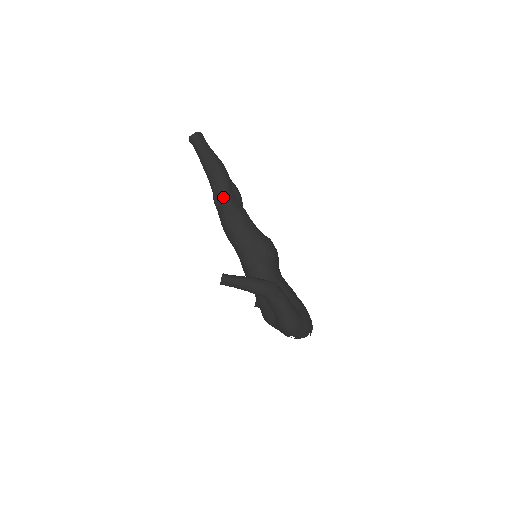
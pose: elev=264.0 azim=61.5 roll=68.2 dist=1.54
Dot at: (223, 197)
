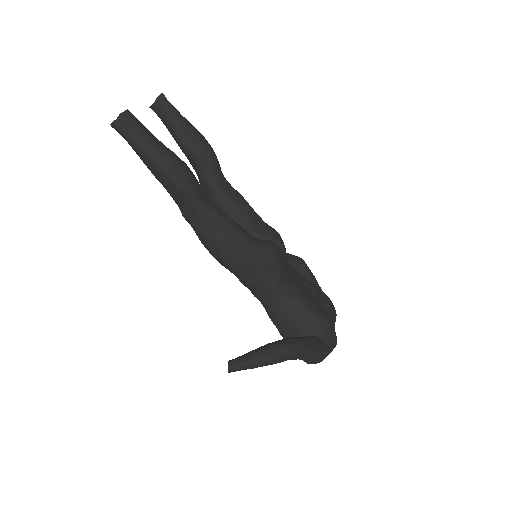
Dot at: (195, 215)
